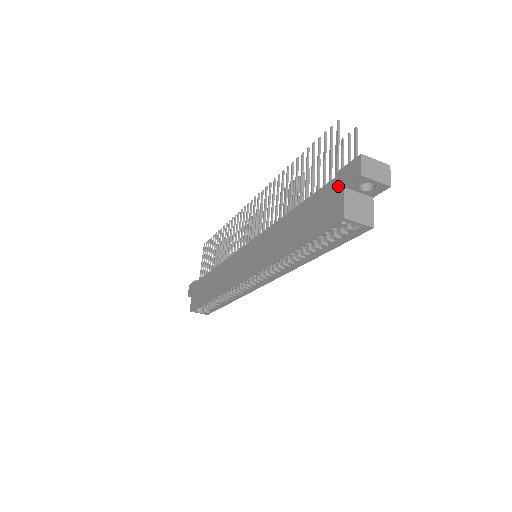
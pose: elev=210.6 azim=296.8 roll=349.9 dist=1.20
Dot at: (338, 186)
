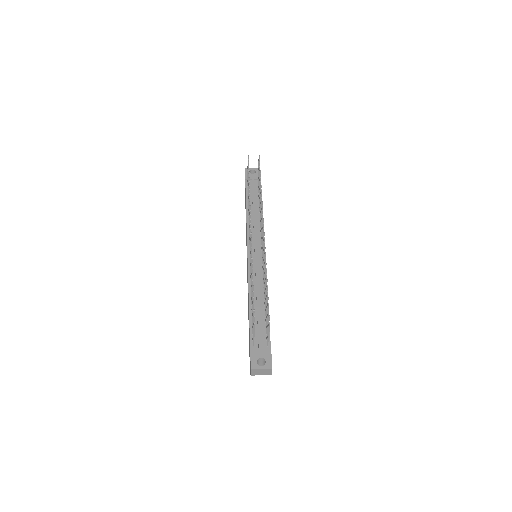
Dot at: occluded
